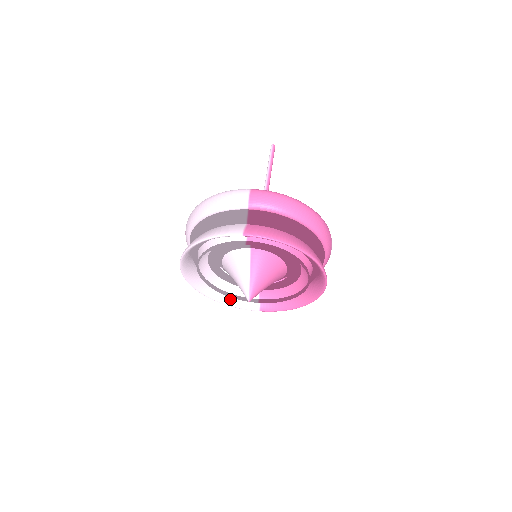
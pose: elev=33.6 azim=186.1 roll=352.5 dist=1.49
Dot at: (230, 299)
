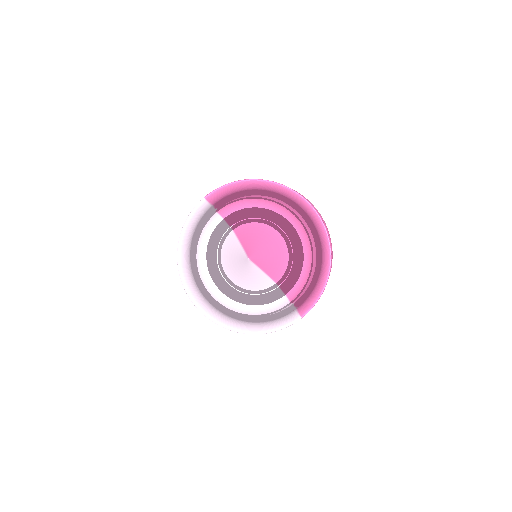
Dot at: (265, 326)
